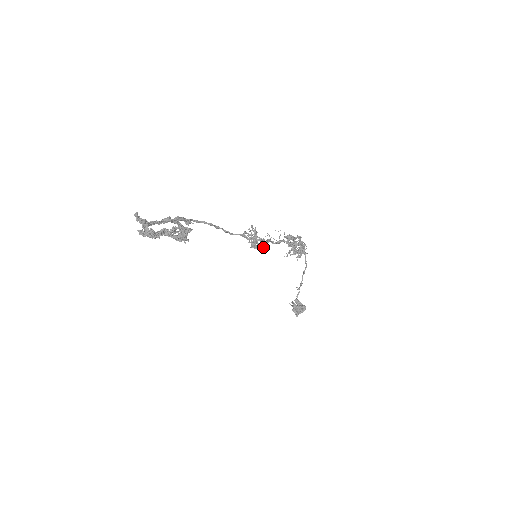
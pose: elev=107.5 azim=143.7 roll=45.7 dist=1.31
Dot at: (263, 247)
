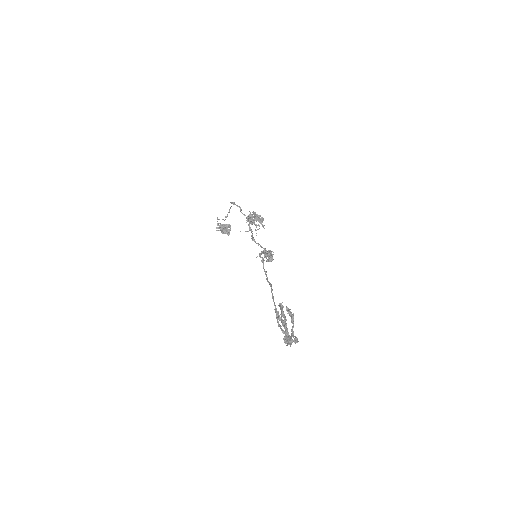
Dot at: (272, 254)
